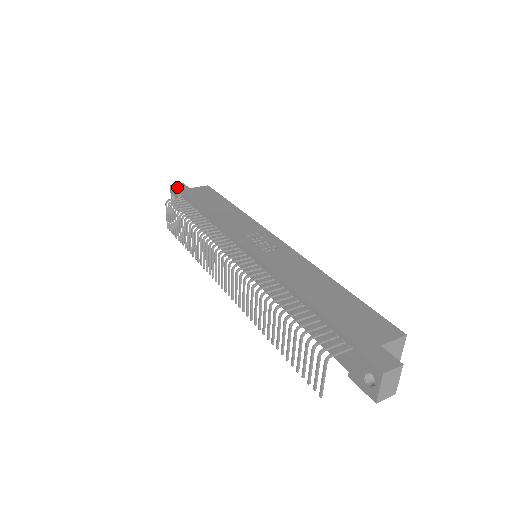
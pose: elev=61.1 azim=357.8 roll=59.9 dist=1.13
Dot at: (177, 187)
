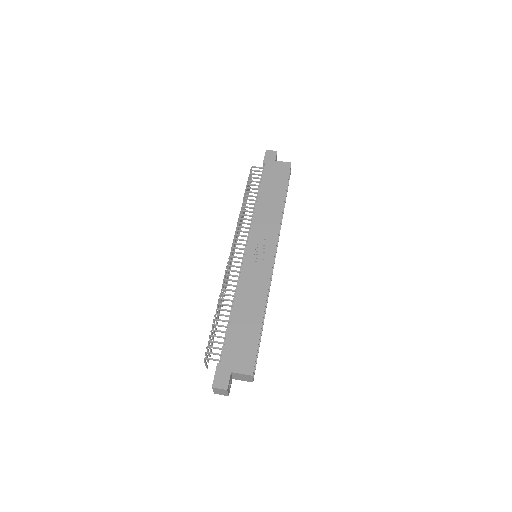
Dot at: (268, 155)
